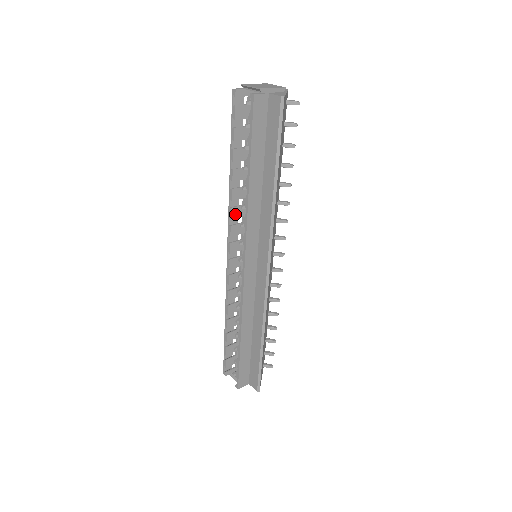
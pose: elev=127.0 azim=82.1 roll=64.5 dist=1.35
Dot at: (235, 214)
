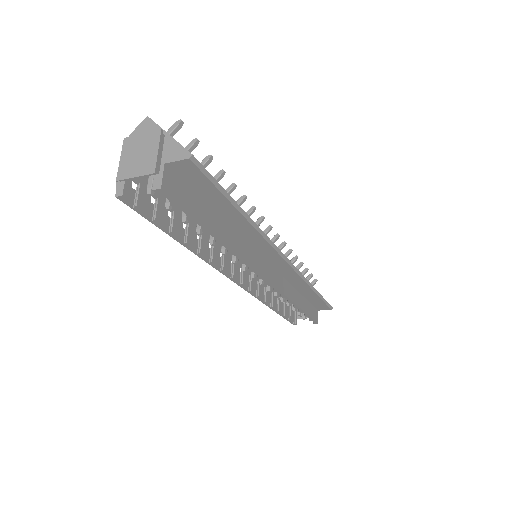
Dot at: (217, 260)
